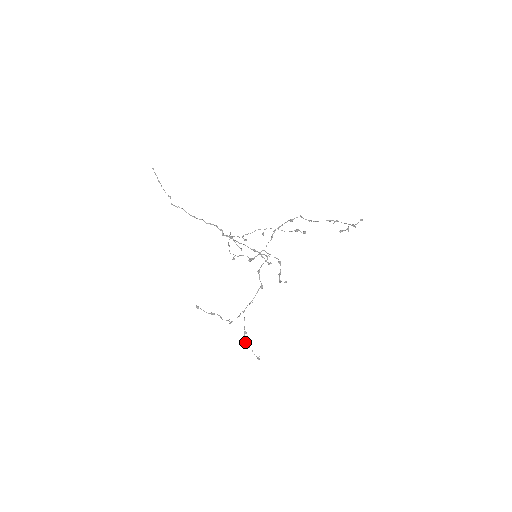
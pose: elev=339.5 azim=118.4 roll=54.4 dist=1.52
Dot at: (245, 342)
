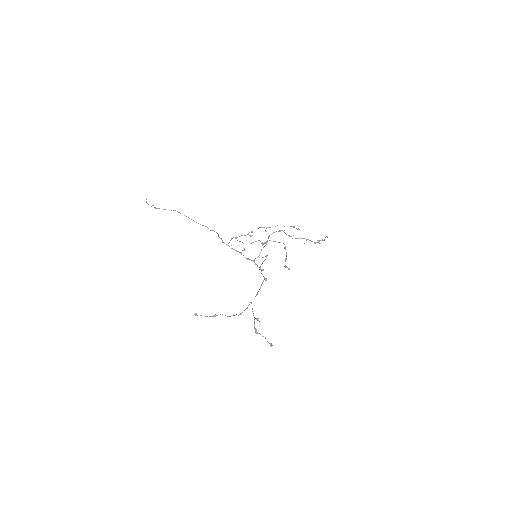
Dot at: (256, 331)
